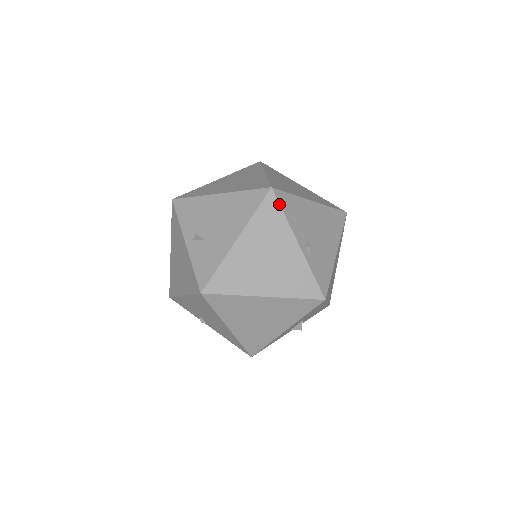
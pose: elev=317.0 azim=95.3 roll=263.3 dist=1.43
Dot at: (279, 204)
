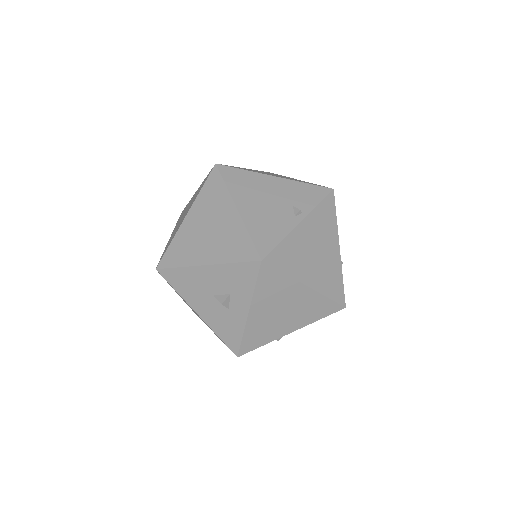
Dot at: occluded
